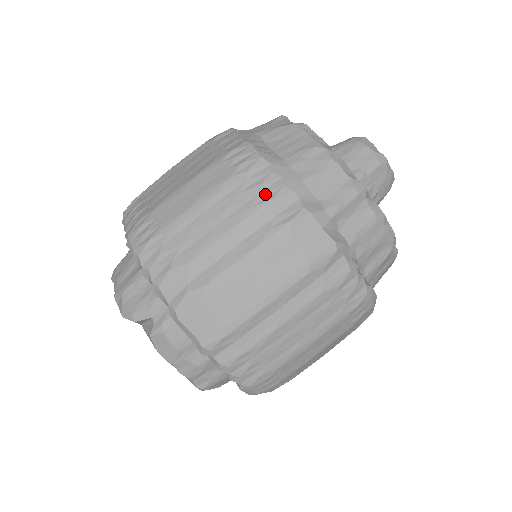
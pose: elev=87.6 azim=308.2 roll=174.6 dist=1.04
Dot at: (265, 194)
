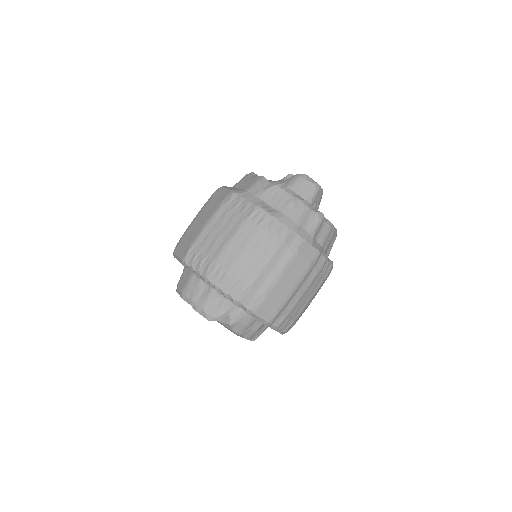
Dot at: (281, 237)
